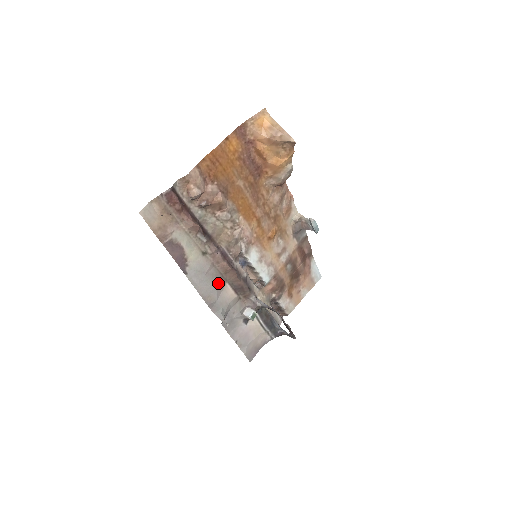
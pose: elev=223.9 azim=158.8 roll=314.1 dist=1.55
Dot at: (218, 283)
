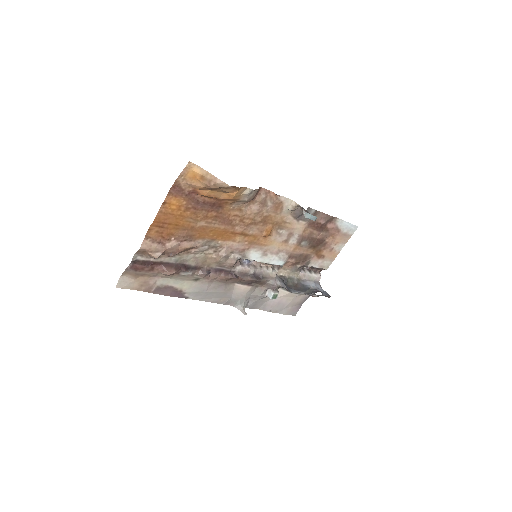
Dot at: (224, 289)
